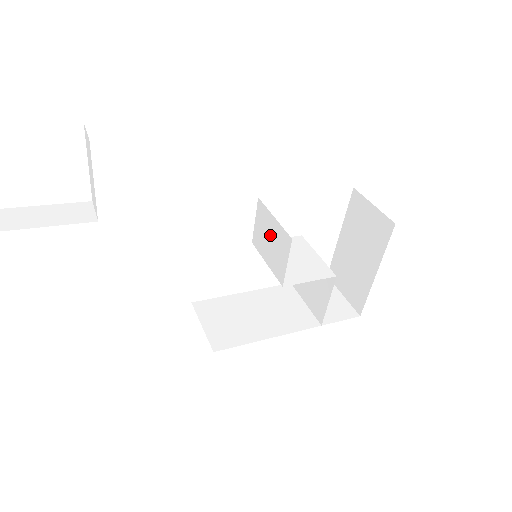
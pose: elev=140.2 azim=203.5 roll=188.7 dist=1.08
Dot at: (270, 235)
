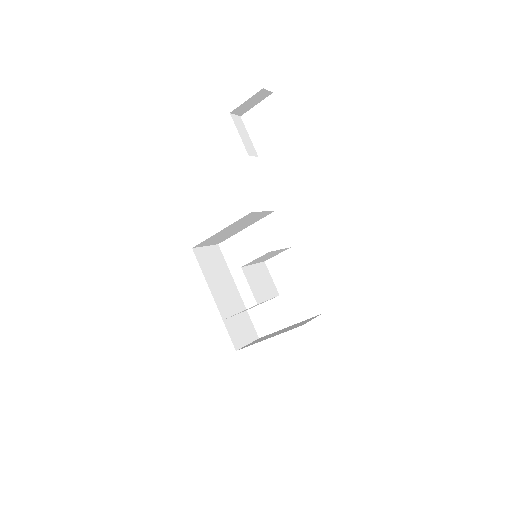
Dot at: (270, 255)
